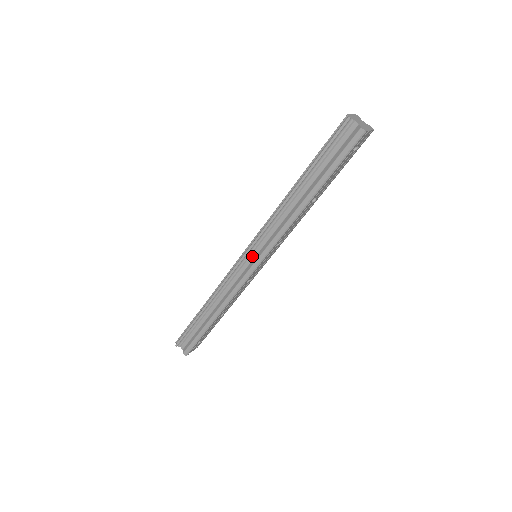
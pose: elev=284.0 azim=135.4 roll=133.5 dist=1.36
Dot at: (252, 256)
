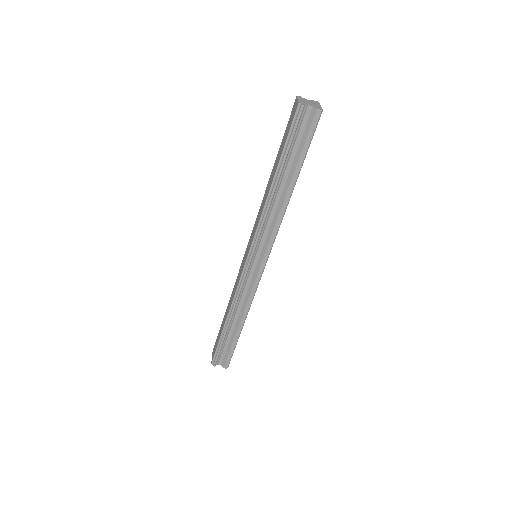
Dot at: (256, 259)
